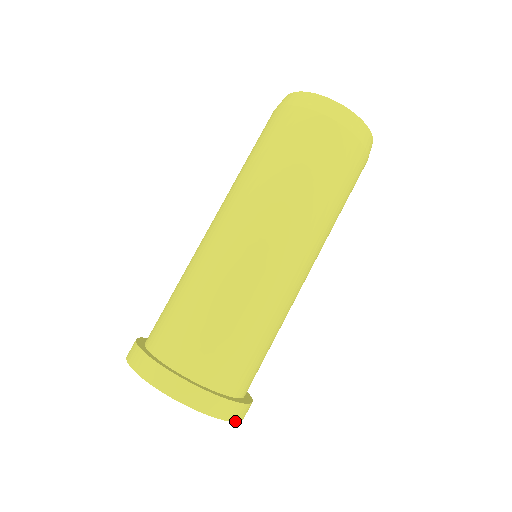
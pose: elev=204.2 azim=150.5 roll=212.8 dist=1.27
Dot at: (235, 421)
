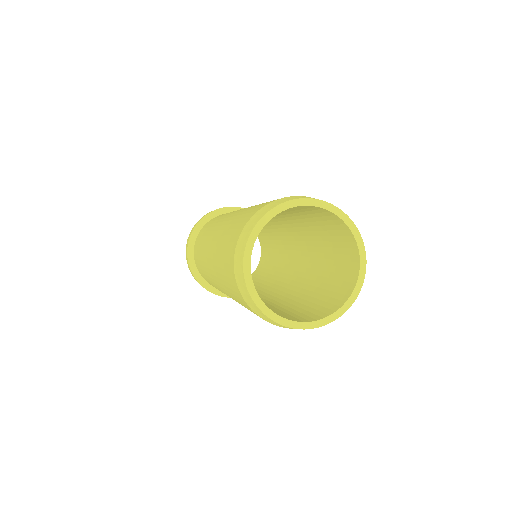
Dot at: occluded
